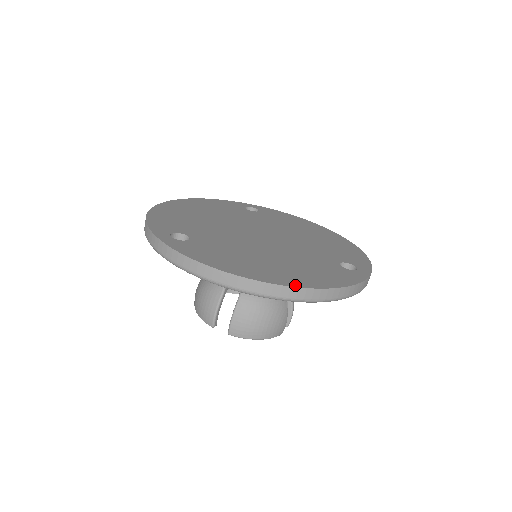
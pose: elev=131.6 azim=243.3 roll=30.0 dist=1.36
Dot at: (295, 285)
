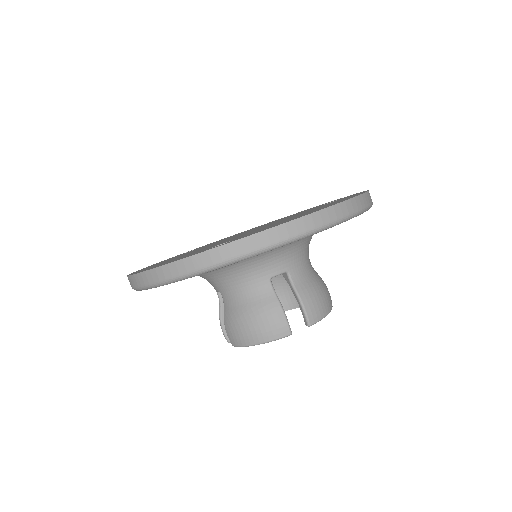
Dot at: occluded
